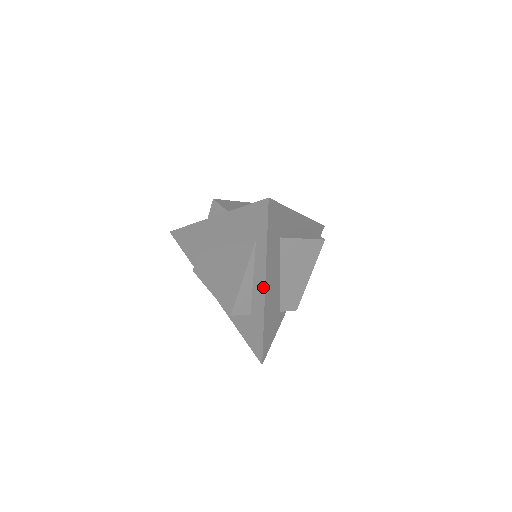
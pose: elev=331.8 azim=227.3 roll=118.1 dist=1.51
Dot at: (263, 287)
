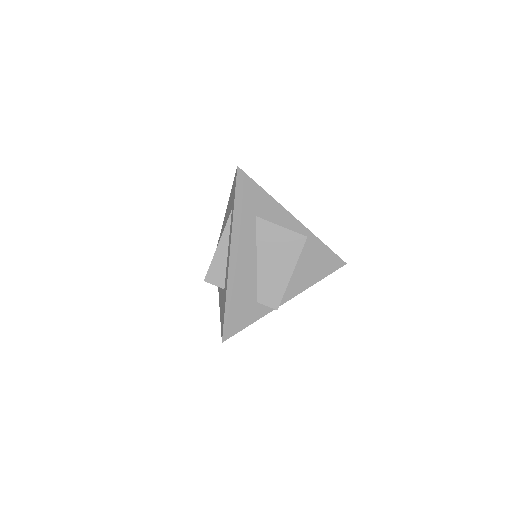
Dot at: (229, 252)
